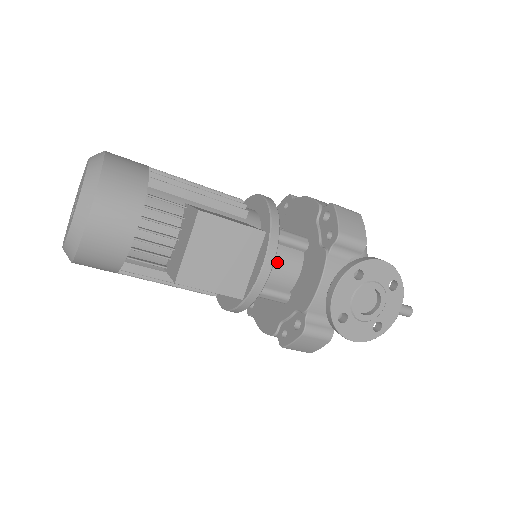
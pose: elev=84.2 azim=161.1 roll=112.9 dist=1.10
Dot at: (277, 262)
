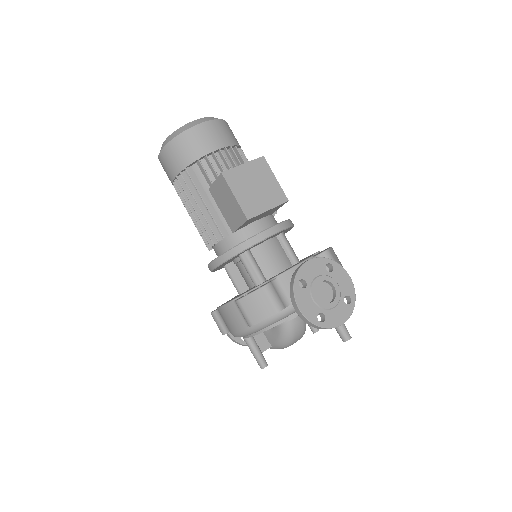
Dot at: (273, 250)
